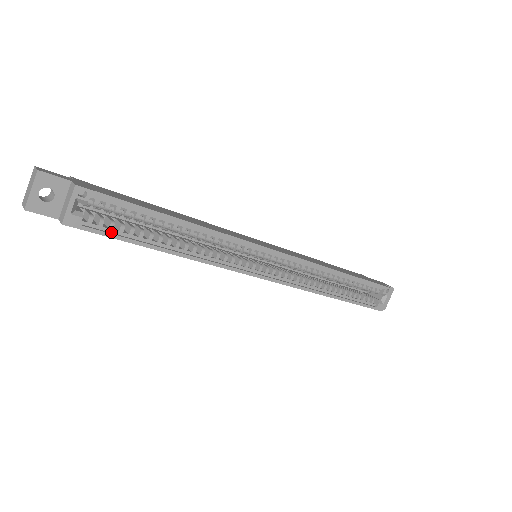
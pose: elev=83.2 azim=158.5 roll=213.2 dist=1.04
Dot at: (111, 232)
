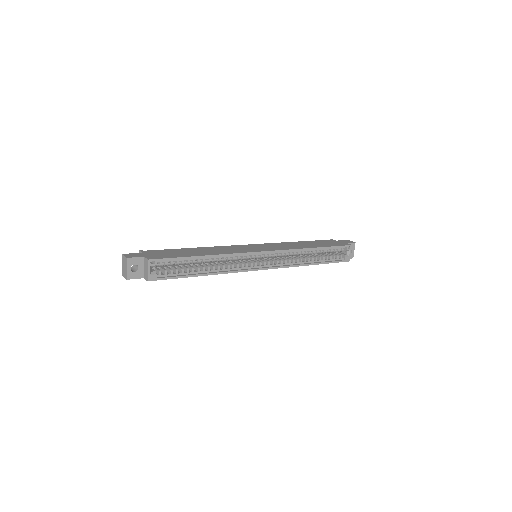
Dot at: (172, 276)
